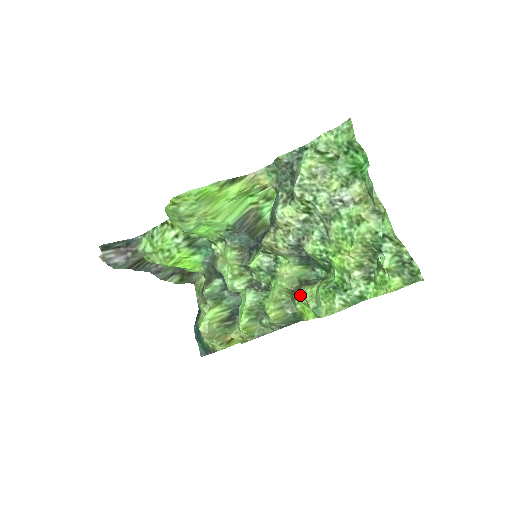
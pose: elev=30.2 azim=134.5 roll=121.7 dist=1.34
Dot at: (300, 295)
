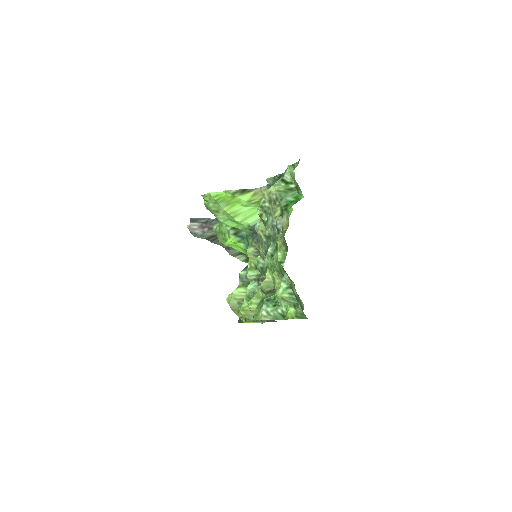
Dot at: occluded
